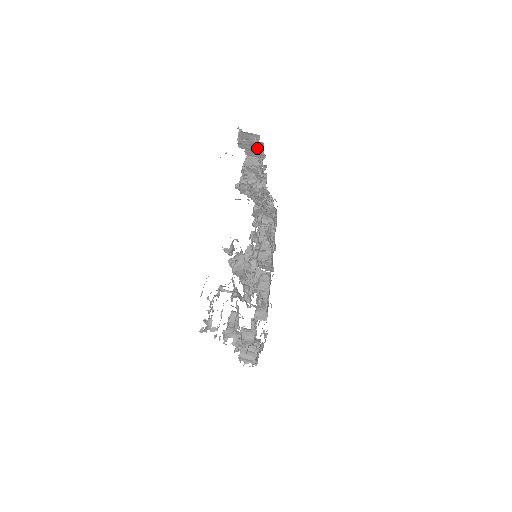
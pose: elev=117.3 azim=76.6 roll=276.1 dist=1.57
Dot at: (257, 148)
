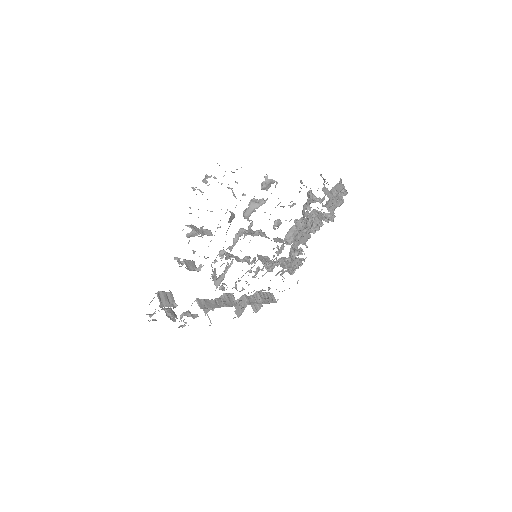
Dot at: (337, 203)
